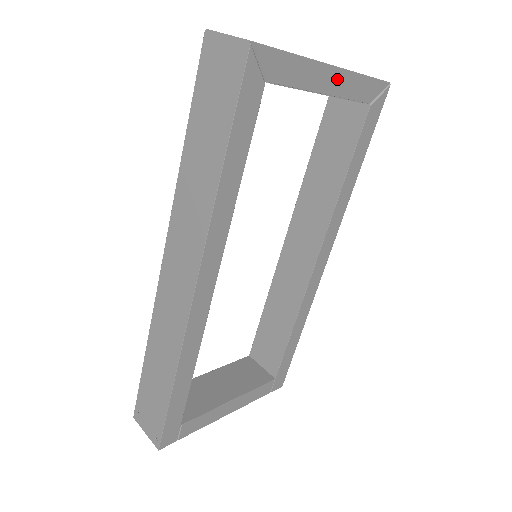
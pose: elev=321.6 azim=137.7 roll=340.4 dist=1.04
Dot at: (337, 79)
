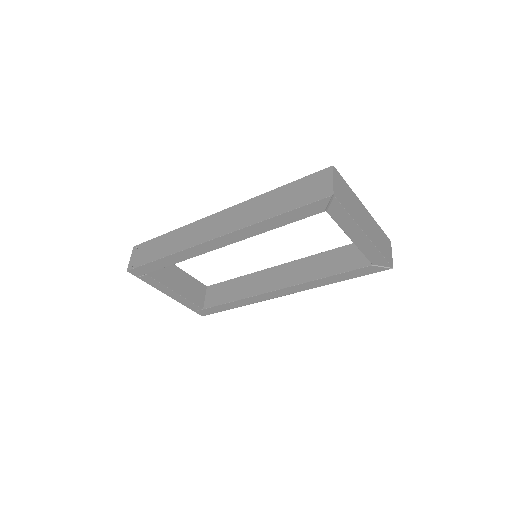
Dot at: (363, 241)
